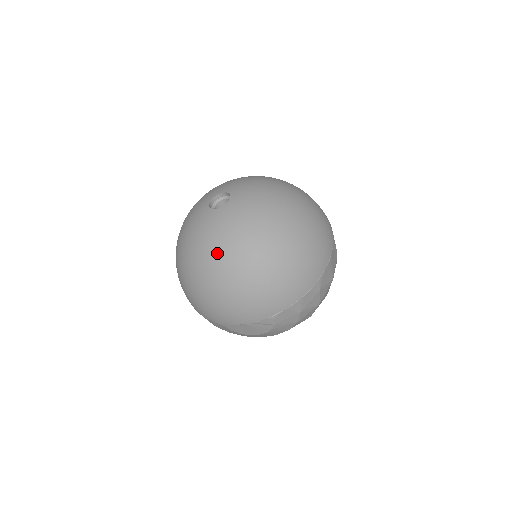
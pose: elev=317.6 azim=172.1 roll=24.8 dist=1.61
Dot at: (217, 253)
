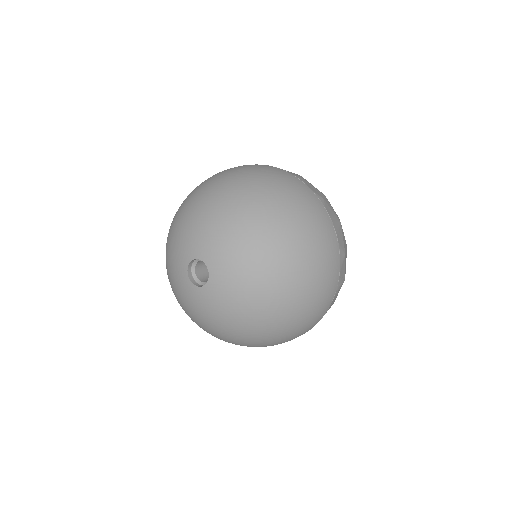
Dot at: (201, 324)
